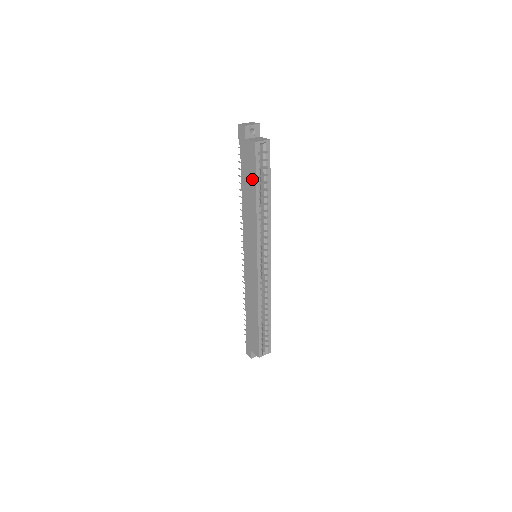
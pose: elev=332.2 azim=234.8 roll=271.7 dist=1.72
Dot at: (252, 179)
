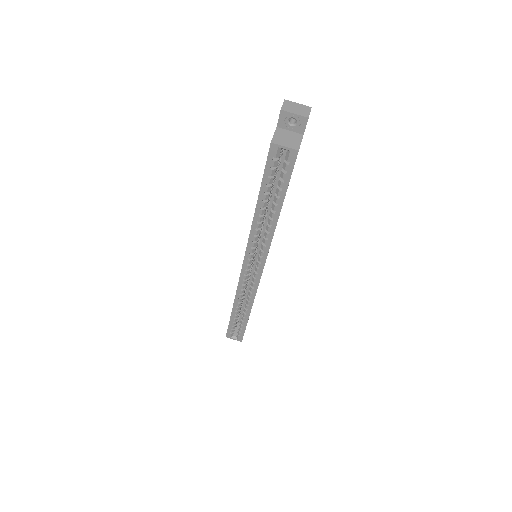
Dot at: occluded
